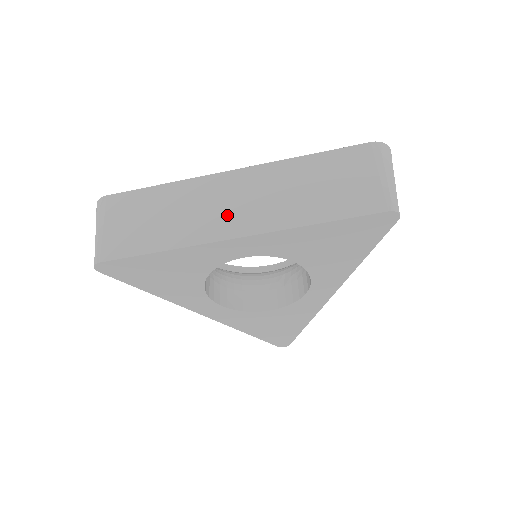
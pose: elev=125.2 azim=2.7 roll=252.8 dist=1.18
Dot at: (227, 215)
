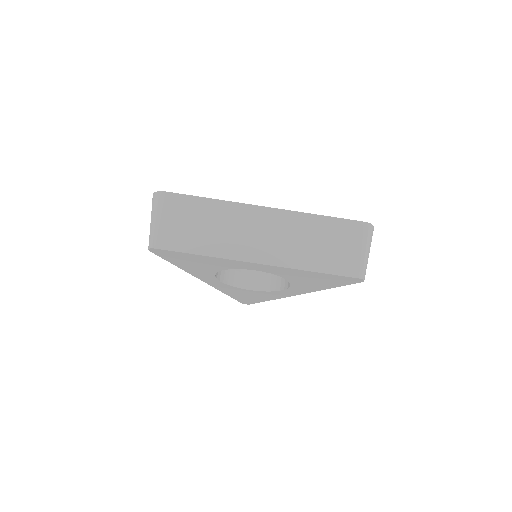
Dot at: (255, 243)
